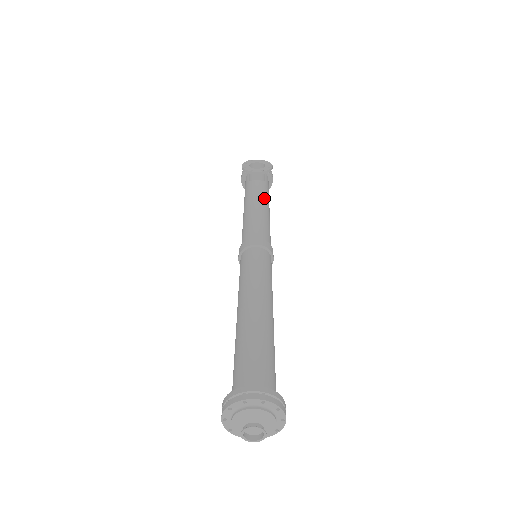
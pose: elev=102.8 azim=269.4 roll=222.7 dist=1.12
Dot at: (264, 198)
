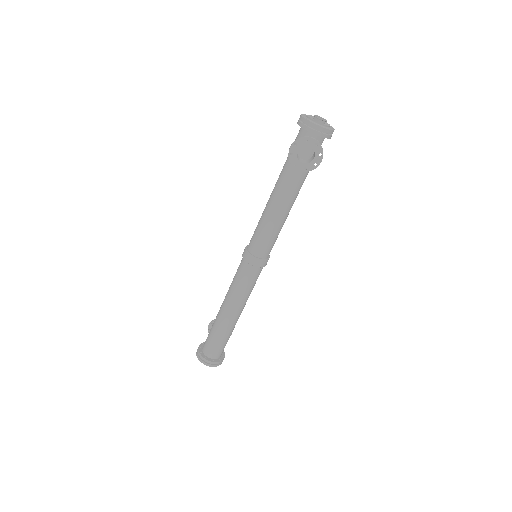
Dot at: (293, 195)
